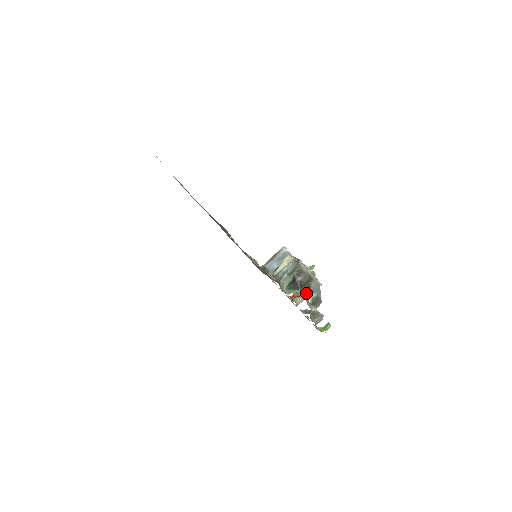
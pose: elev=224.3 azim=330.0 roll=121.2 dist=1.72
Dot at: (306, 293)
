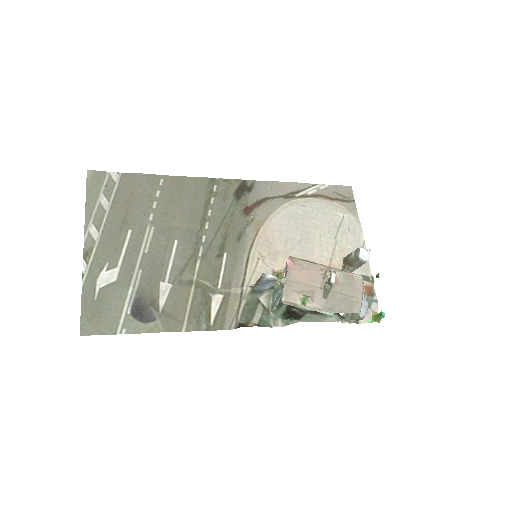
Dot at: (314, 316)
